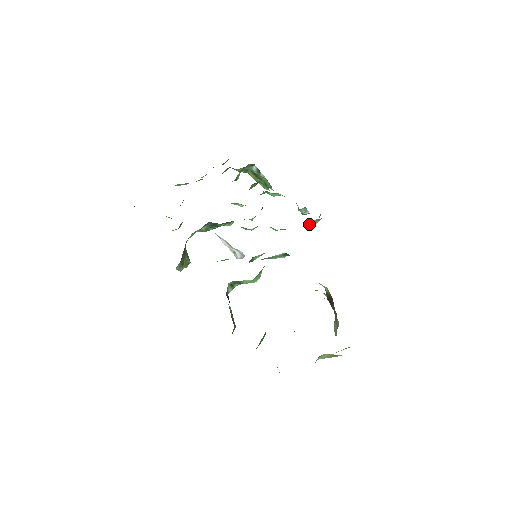
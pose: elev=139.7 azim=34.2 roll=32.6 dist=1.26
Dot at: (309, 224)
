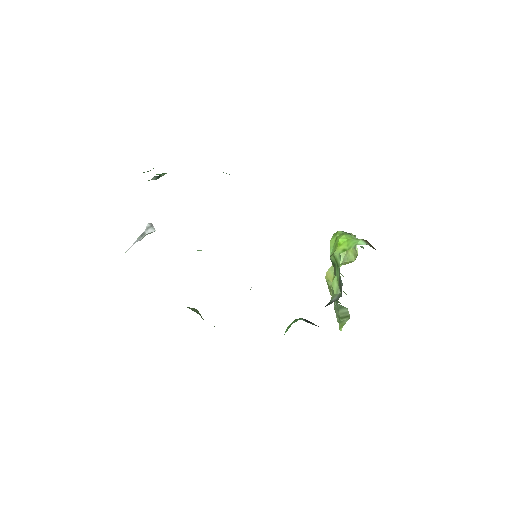
Dot at: occluded
